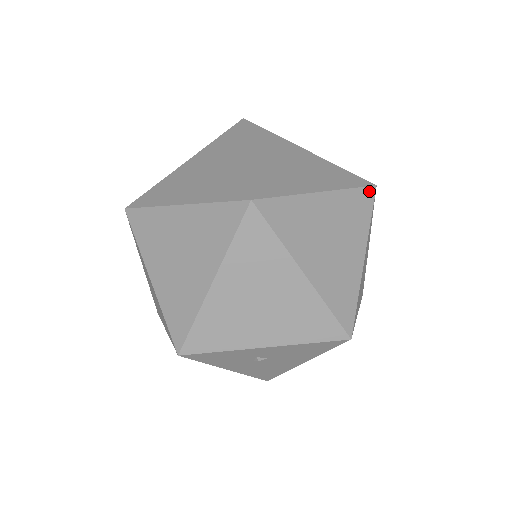
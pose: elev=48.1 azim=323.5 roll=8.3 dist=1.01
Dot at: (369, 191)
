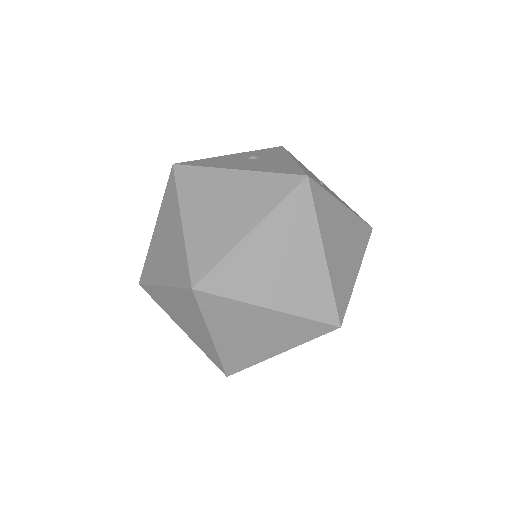
Dot at: (369, 237)
